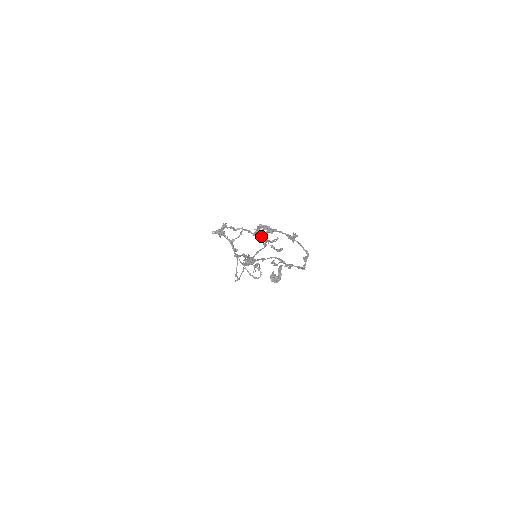
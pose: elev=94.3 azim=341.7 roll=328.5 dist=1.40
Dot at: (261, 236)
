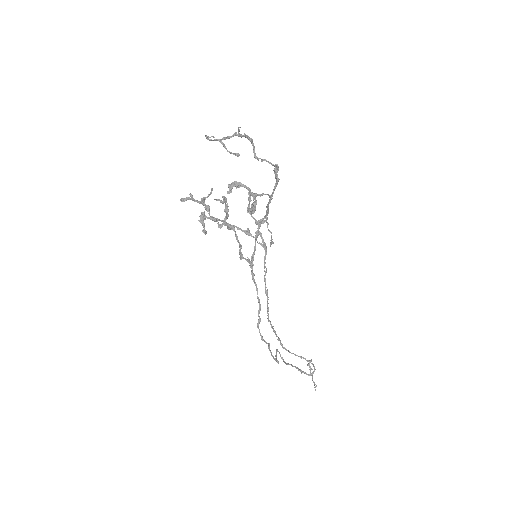
Dot at: (206, 137)
